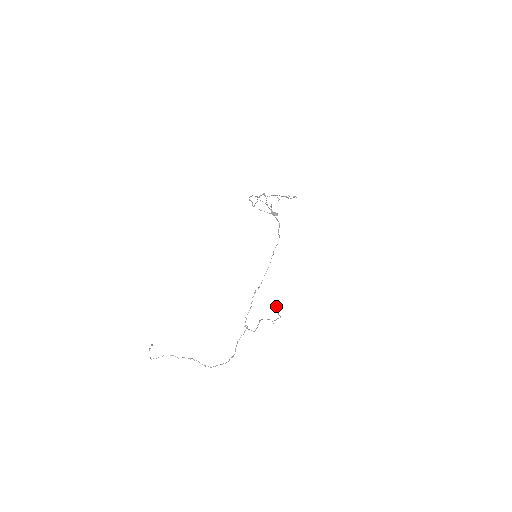
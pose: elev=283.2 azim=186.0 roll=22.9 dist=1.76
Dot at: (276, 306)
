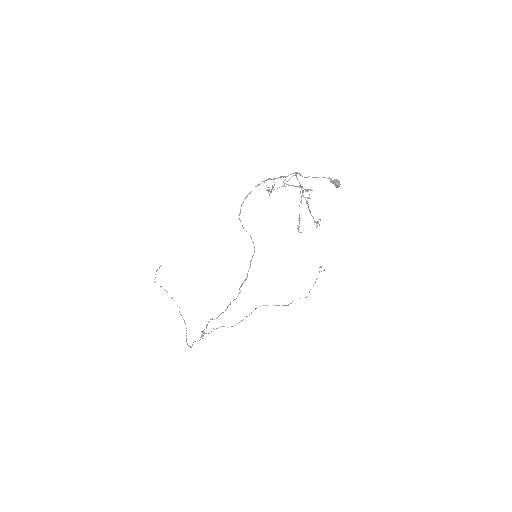
Dot at: (324, 270)
